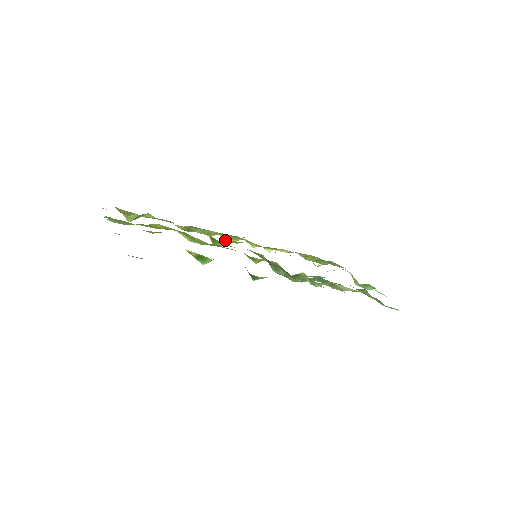
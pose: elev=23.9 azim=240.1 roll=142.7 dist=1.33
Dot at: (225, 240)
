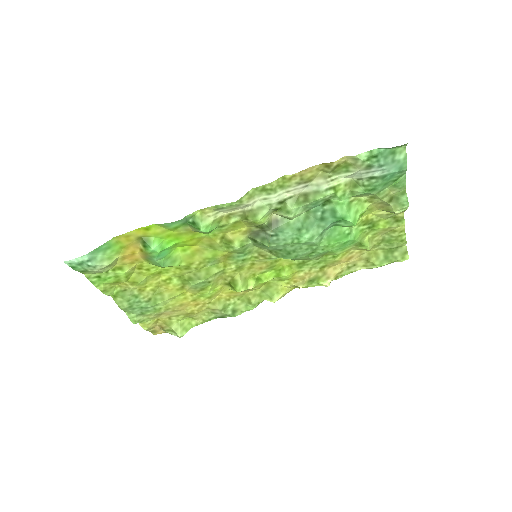
Dot at: (273, 300)
